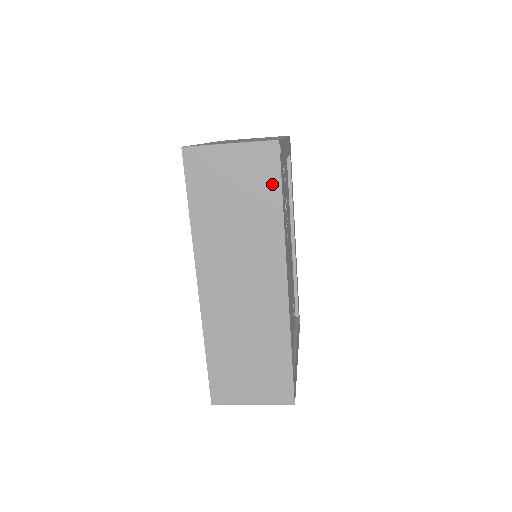
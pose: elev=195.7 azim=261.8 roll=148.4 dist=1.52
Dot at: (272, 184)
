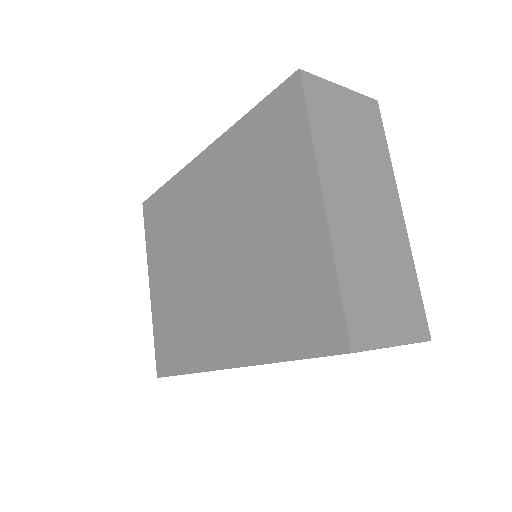
Dot at: occluded
